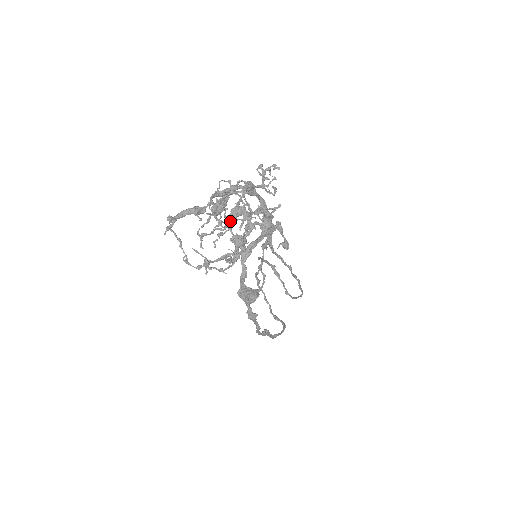
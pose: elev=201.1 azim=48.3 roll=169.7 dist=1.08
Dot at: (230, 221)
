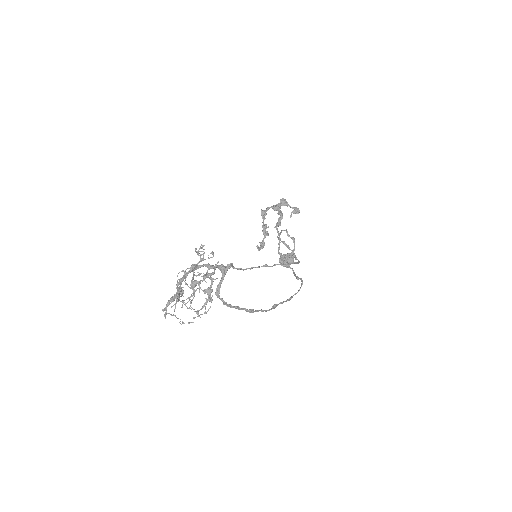
Dot at: occluded
